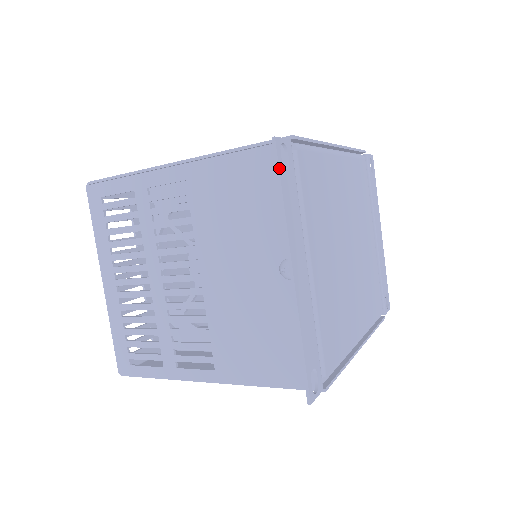
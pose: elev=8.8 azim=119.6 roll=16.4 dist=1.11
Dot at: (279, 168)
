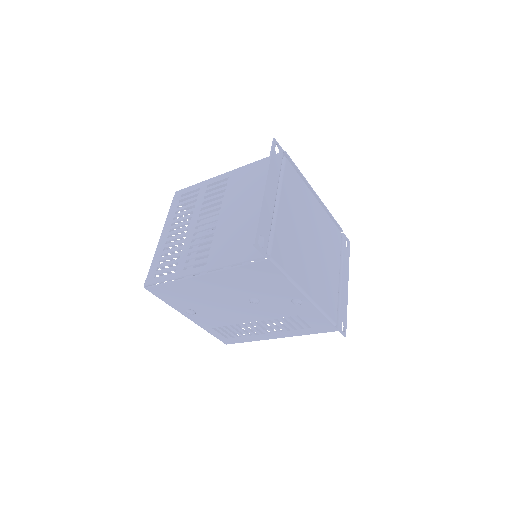
Dot at: (273, 148)
